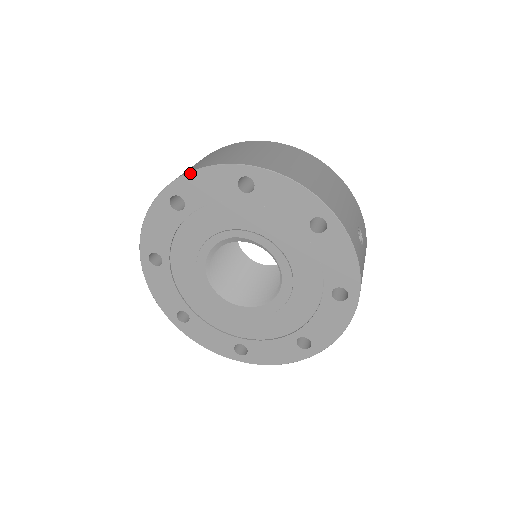
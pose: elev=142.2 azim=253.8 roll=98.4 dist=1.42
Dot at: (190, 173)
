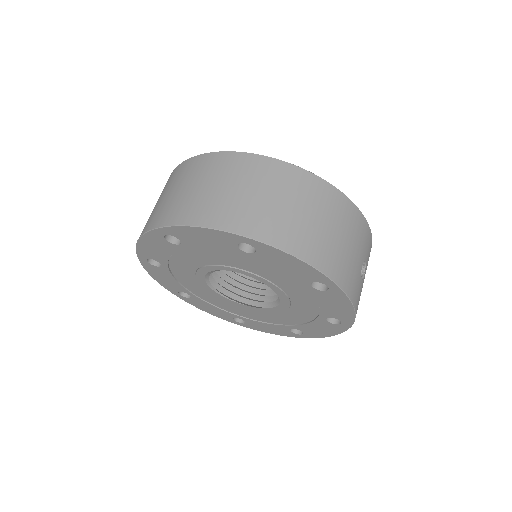
Dot at: (185, 227)
